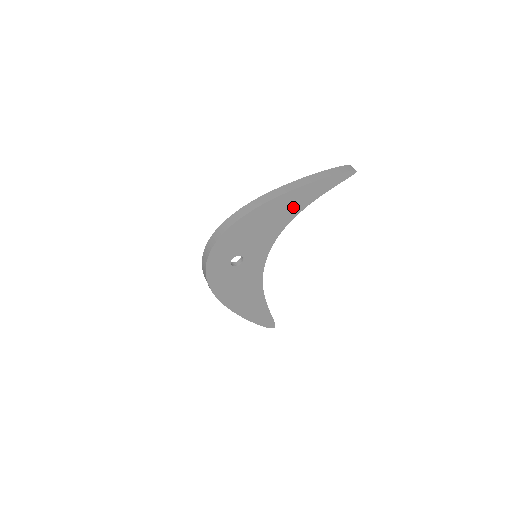
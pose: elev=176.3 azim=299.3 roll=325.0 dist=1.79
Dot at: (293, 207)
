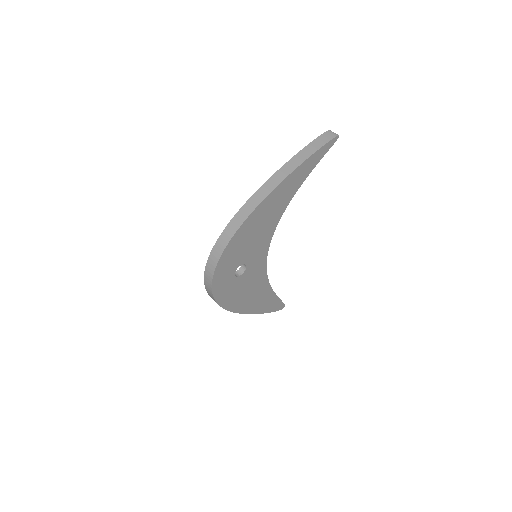
Dot at: (284, 197)
